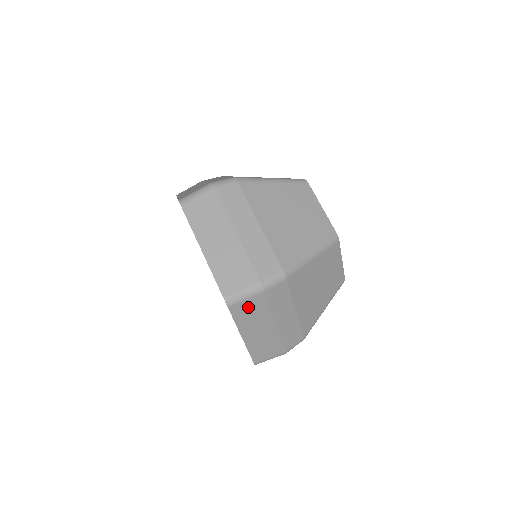
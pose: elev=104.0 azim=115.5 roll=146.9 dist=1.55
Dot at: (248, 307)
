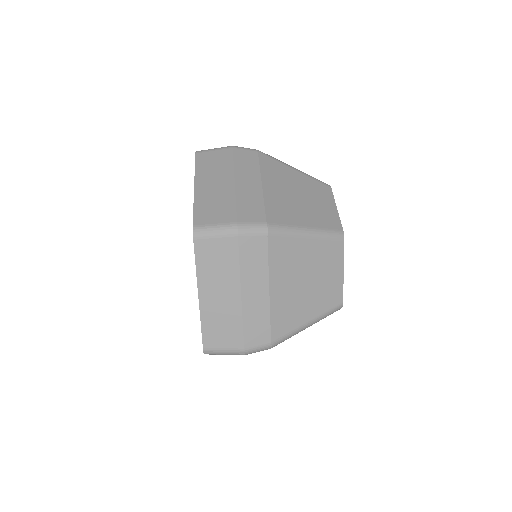
Dot at: occluded
